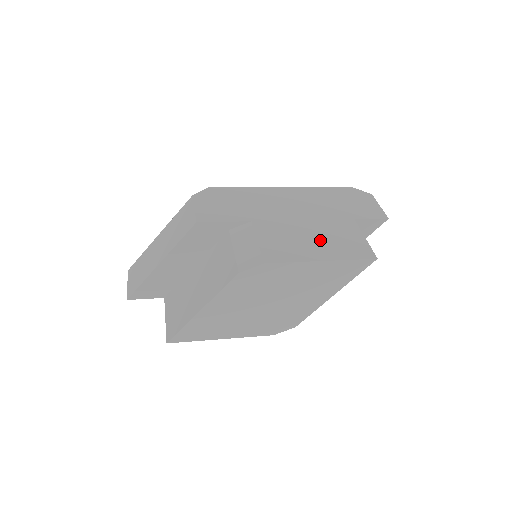
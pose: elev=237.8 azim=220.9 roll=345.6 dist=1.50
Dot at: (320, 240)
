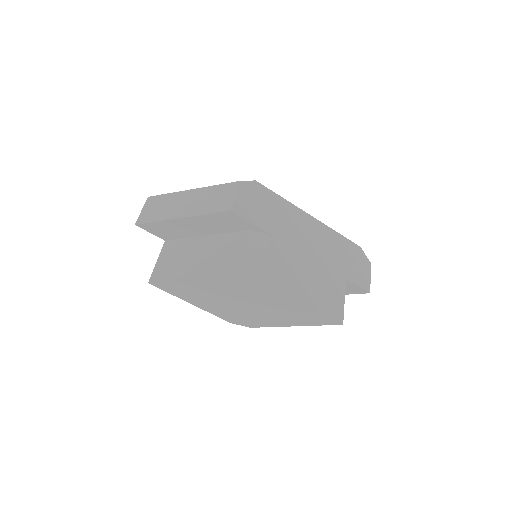
Dot at: (312, 284)
